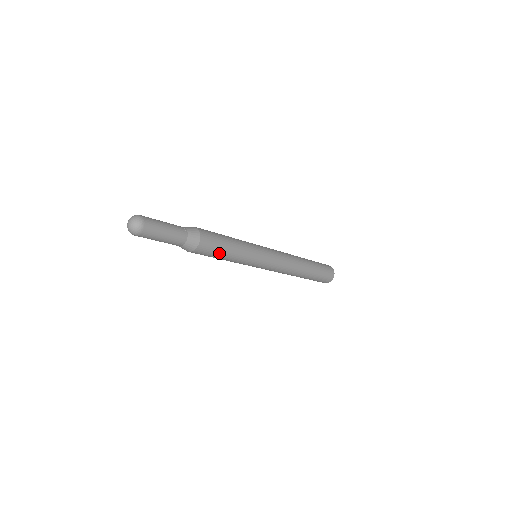
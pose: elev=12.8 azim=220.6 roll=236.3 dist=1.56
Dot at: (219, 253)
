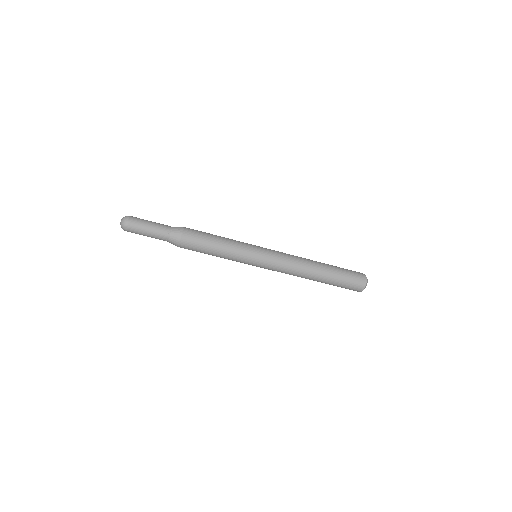
Dot at: (207, 241)
